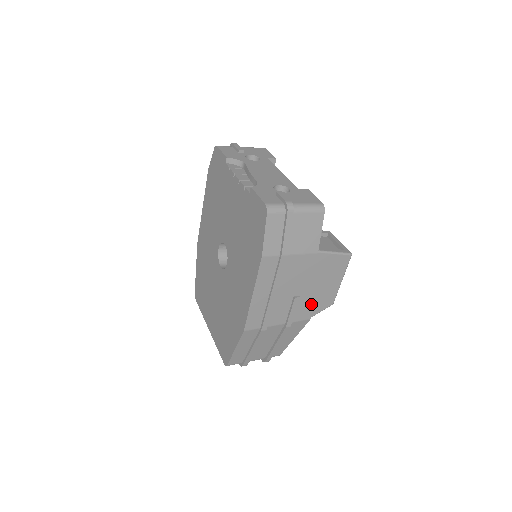
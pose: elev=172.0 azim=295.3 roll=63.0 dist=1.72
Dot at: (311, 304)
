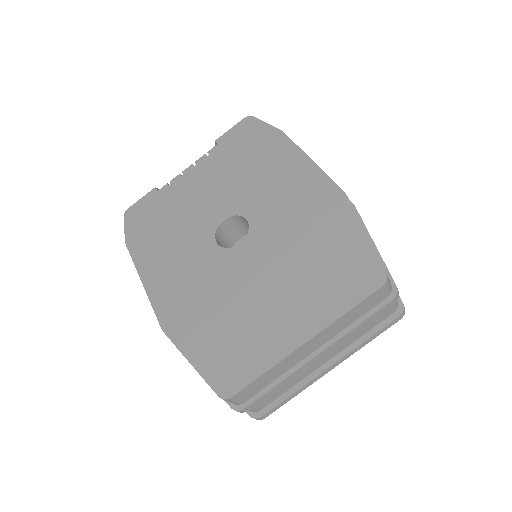
Dot at: occluded
